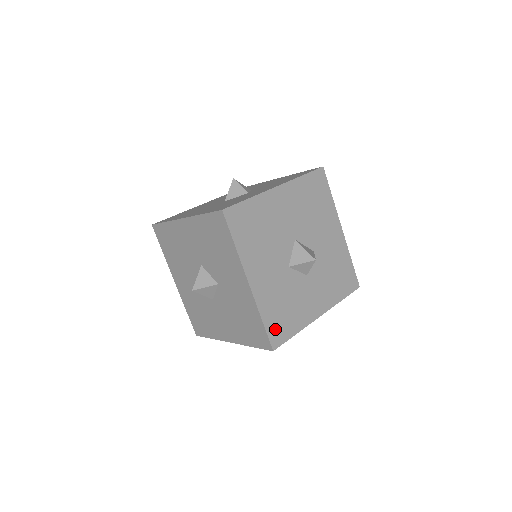
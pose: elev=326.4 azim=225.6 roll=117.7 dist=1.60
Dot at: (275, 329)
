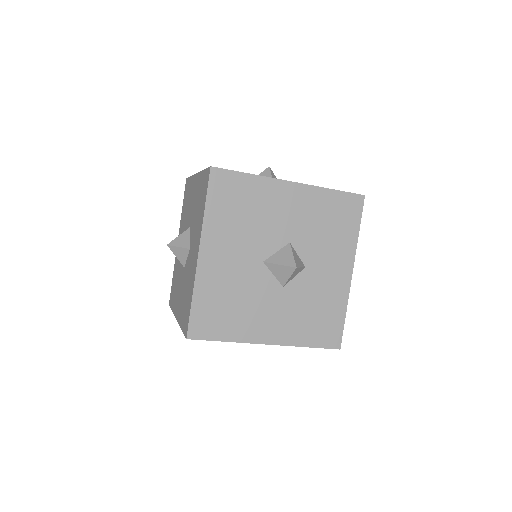
Dot at: occluded
